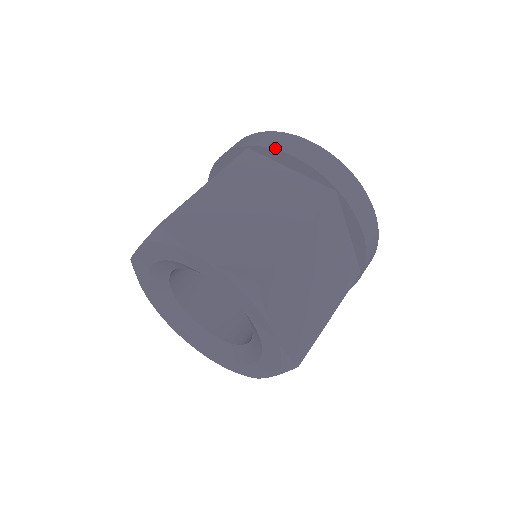
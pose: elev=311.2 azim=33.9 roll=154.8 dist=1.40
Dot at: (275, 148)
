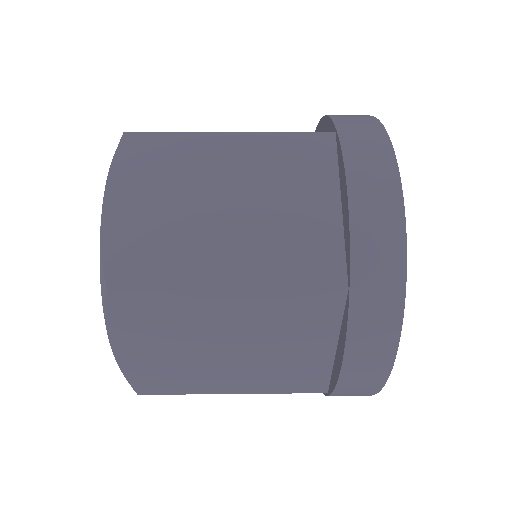
Dot at: (346, 163)
